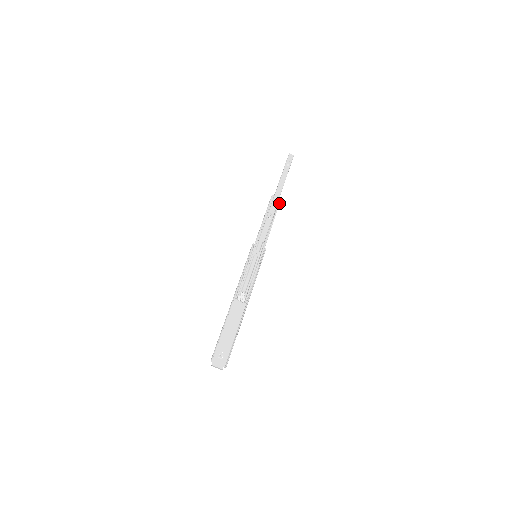
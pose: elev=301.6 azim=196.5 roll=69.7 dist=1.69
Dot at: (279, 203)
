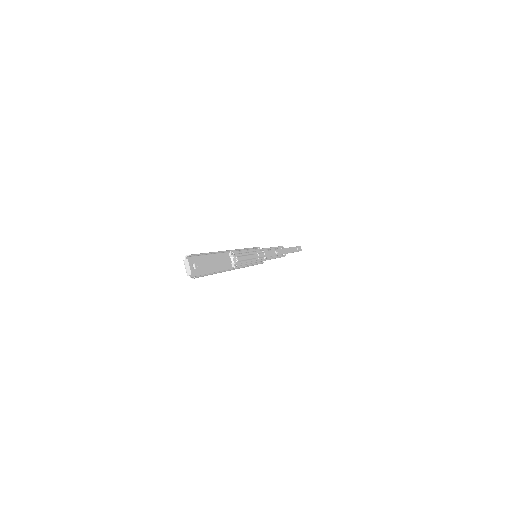
Dot at: (284, 256)
